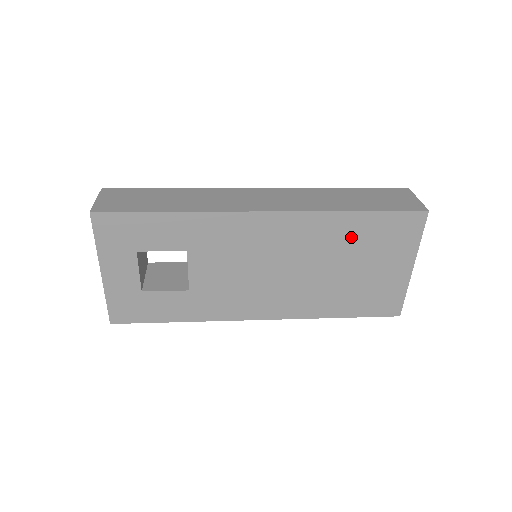
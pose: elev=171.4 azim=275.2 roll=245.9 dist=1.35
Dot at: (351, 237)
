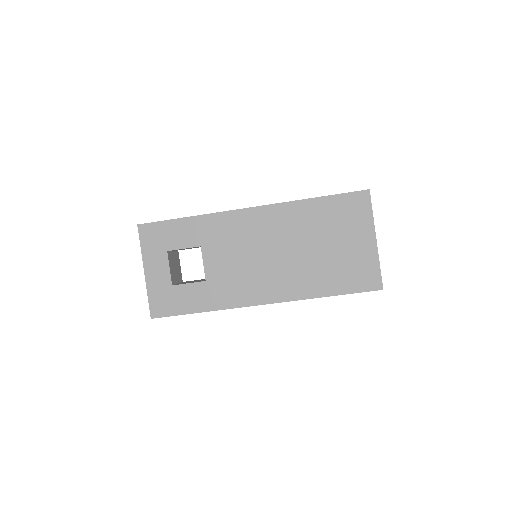
Dot at: (317, 219)
